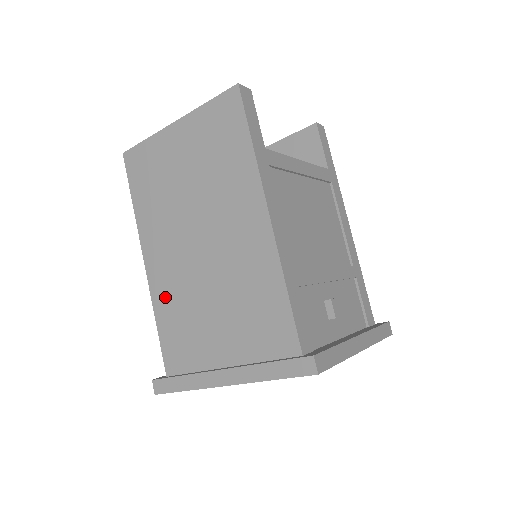
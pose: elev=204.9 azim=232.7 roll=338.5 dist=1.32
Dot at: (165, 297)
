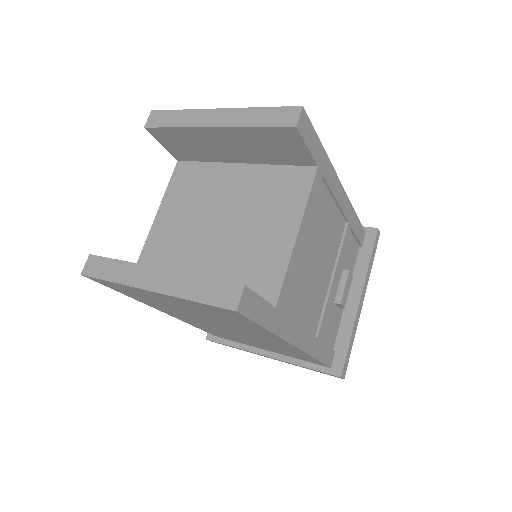
Dot at: (197, 325)
